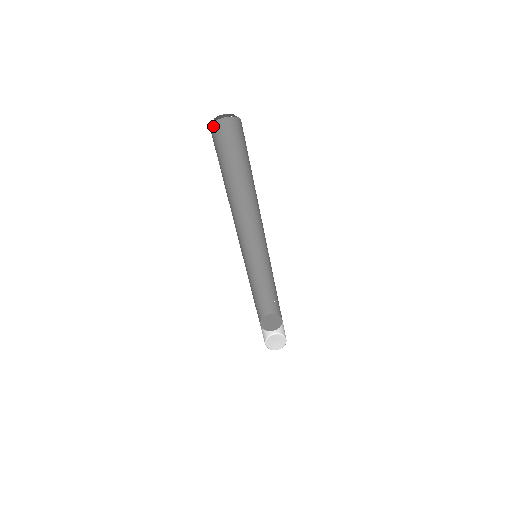
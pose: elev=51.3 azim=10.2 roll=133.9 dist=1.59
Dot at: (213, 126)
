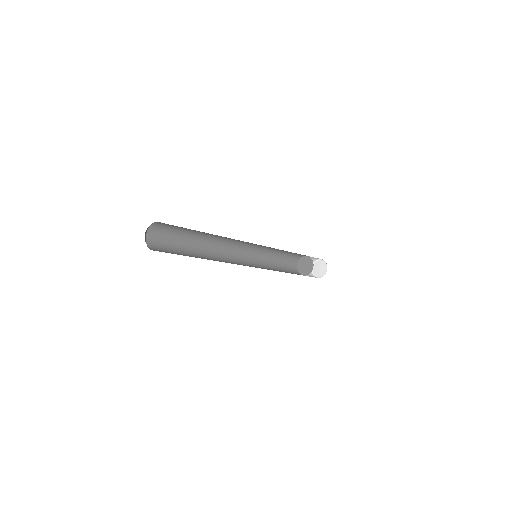
Dot at: (150, 230)
